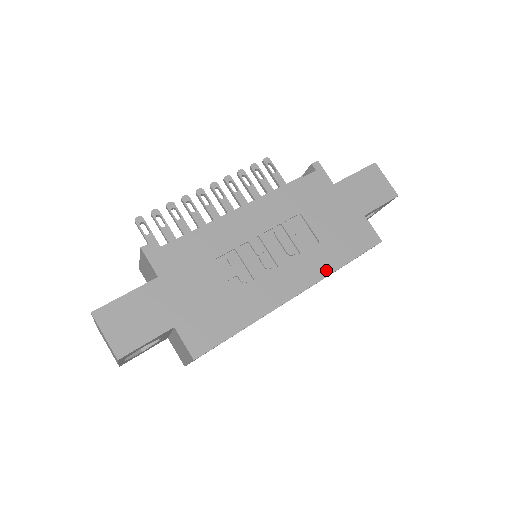
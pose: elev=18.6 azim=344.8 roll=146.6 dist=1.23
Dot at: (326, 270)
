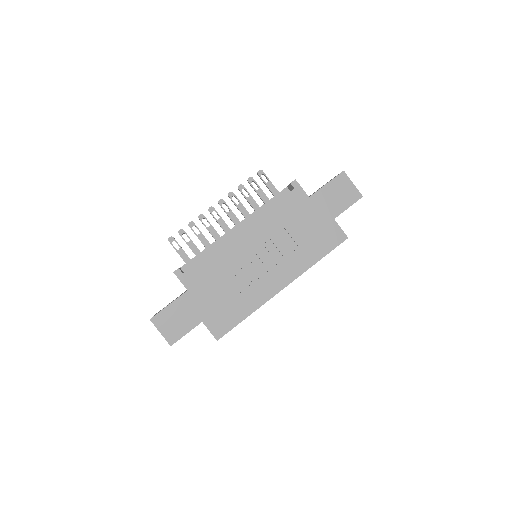
Dot at: (304, 267)
